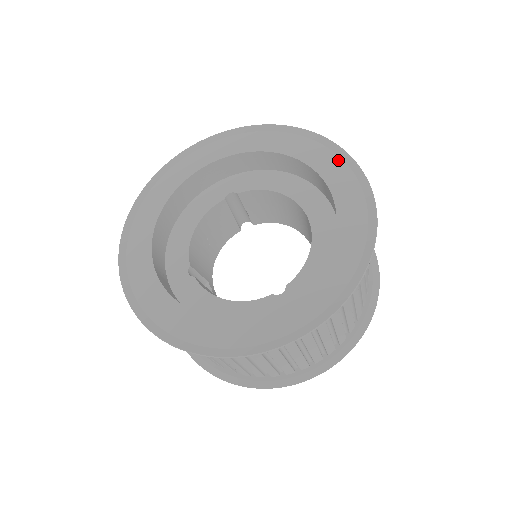
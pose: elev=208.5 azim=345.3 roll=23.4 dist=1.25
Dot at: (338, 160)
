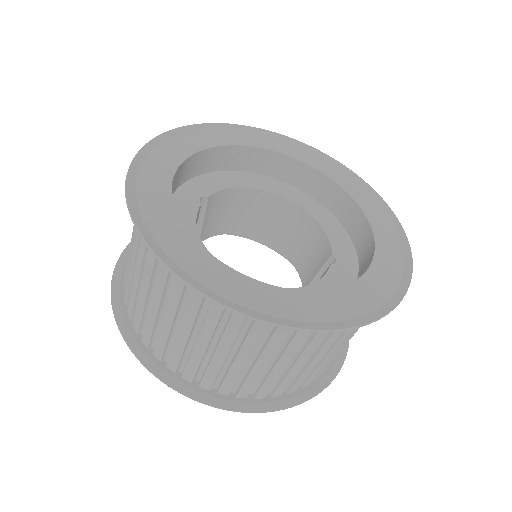
Dot at: (291, 145)
